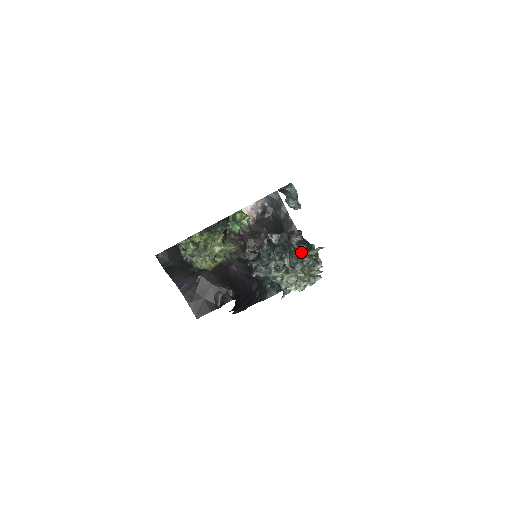
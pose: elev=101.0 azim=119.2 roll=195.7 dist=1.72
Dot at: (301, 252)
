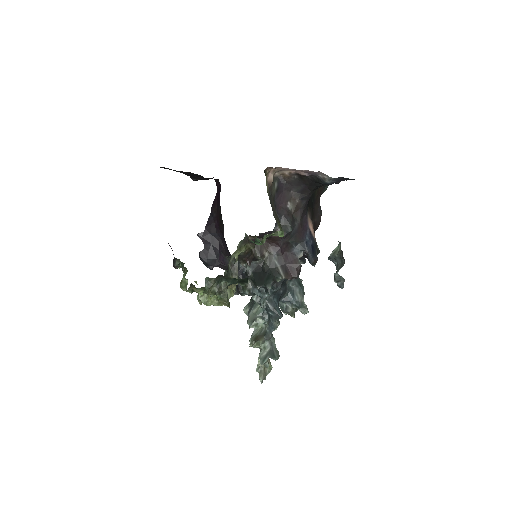
Dot at: occluded
